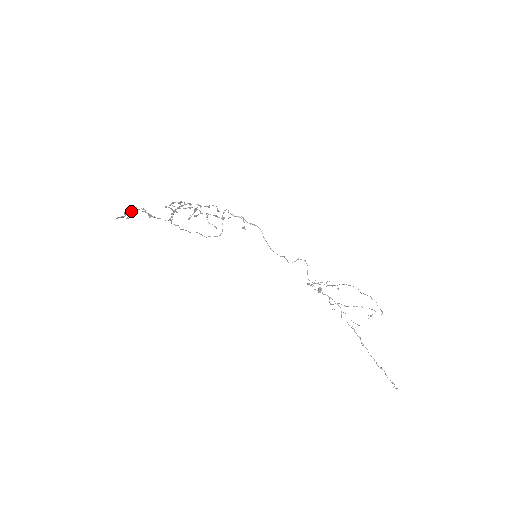
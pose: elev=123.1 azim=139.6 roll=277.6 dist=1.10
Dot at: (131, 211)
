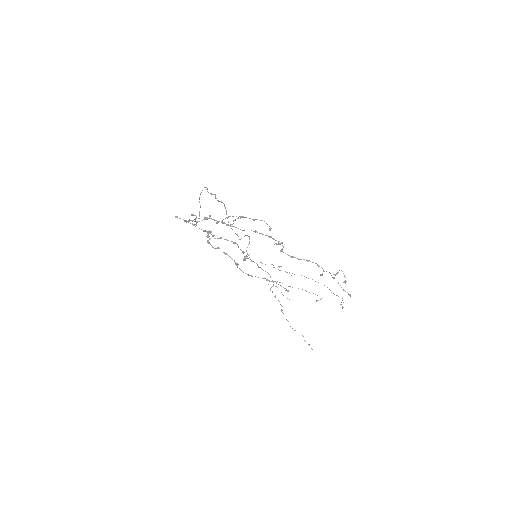
Dot at: (208, 237)
